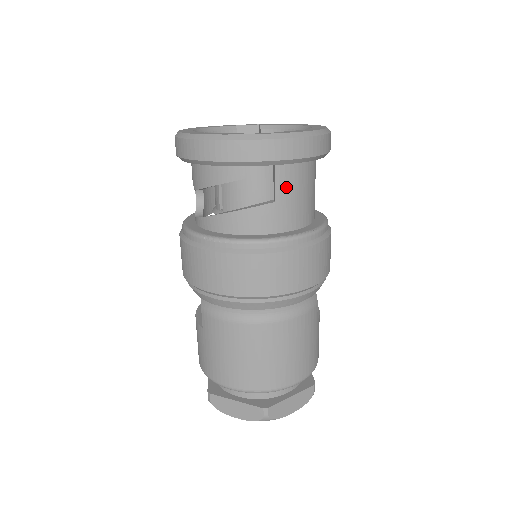
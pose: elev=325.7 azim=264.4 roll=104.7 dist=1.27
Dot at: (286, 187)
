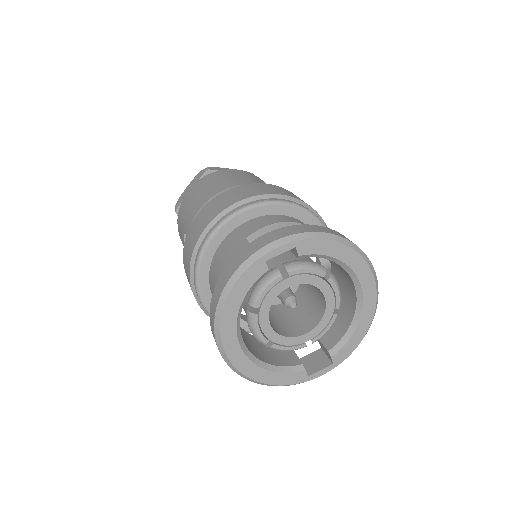
Dot at: occluded
